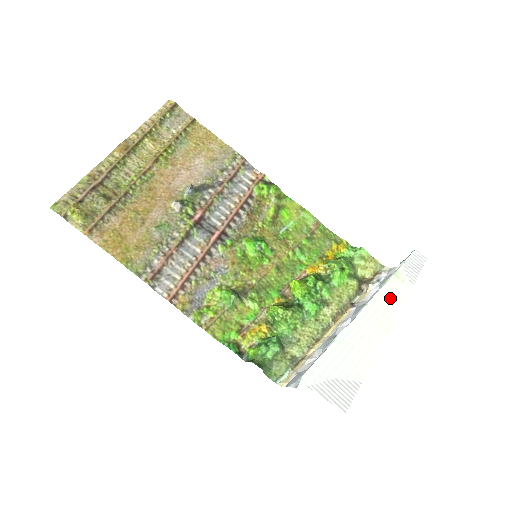
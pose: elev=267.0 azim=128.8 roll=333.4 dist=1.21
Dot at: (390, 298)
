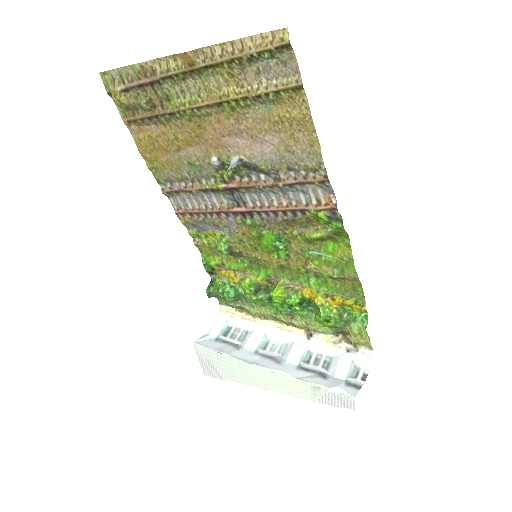
Dot at: (292, 387)
